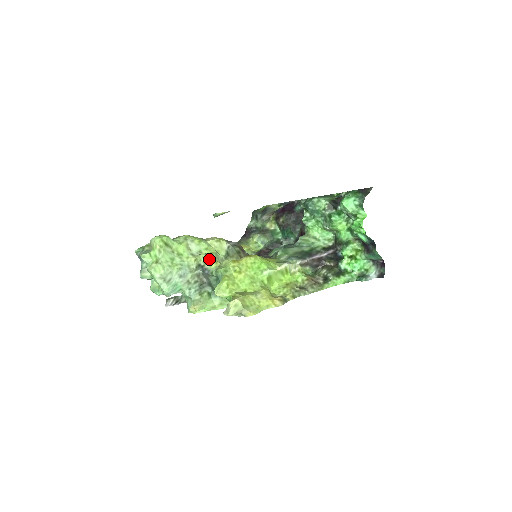
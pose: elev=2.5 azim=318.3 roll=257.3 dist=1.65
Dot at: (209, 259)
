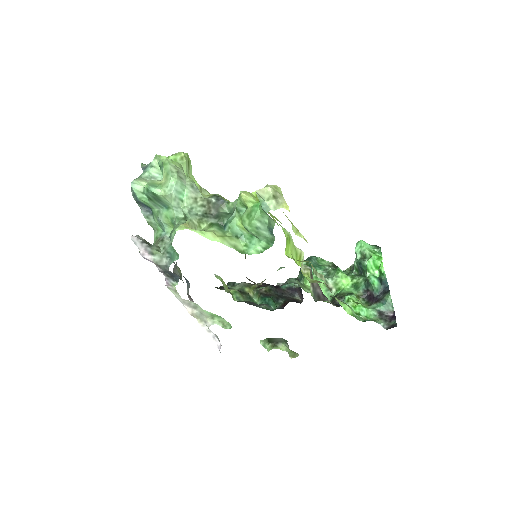
Dot at: occluded
